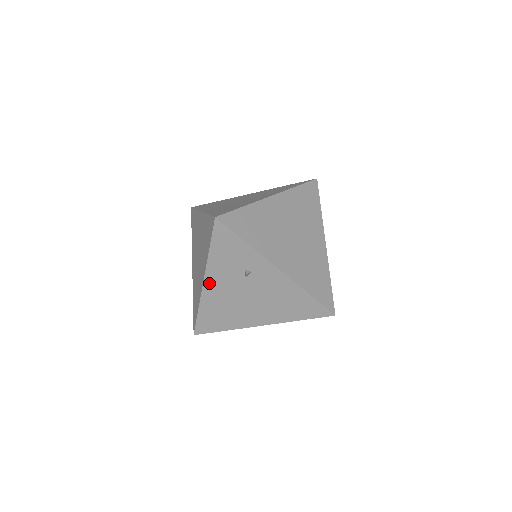
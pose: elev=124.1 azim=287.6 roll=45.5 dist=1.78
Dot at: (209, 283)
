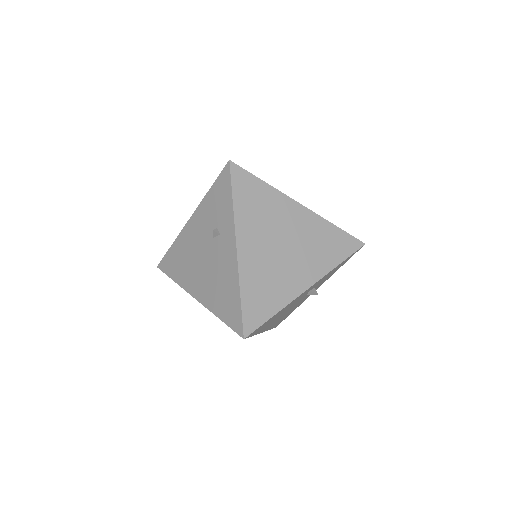
Dot at: (192, 223)
